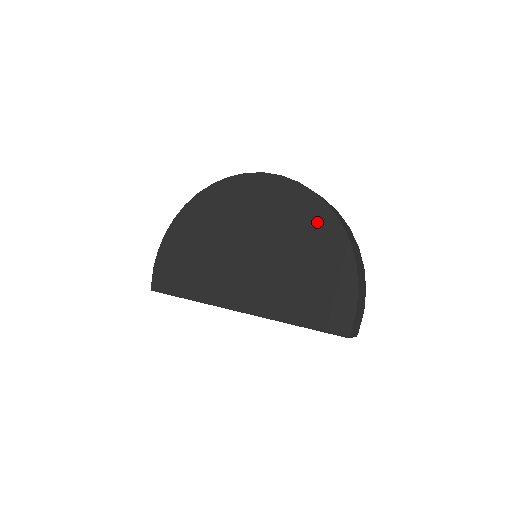
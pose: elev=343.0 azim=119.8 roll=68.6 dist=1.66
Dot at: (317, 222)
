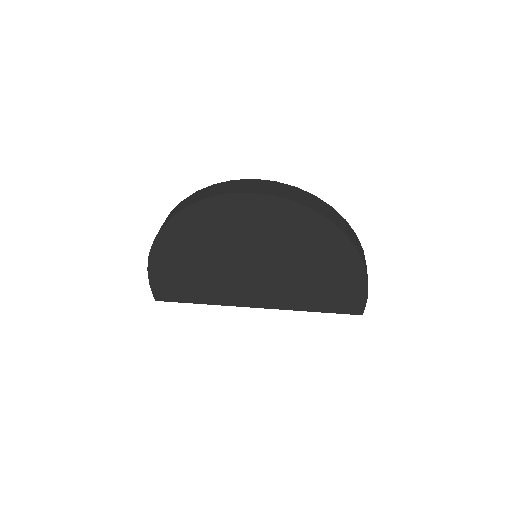
Dot at: (322, 236)
